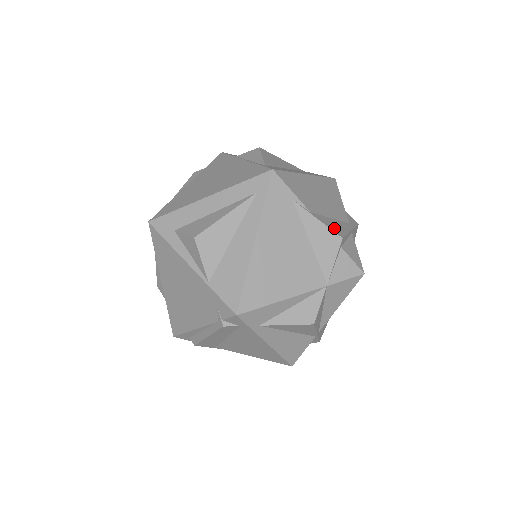
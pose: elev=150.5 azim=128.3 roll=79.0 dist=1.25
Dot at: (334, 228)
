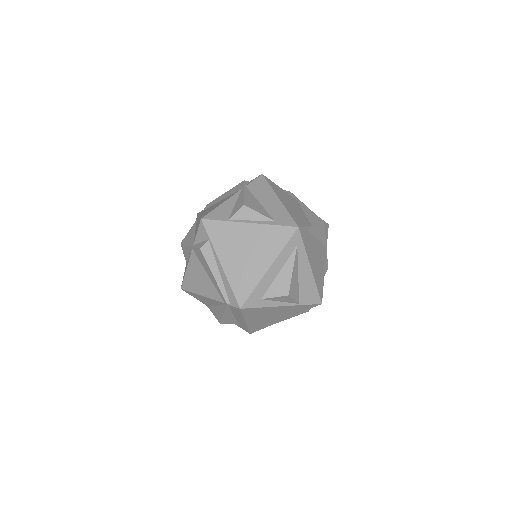
Dot at: (317, 220)
